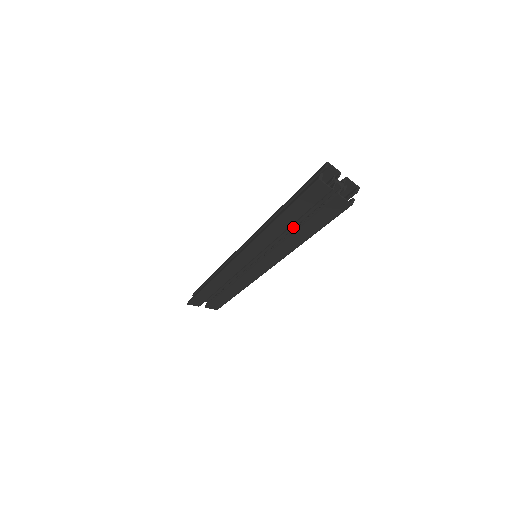
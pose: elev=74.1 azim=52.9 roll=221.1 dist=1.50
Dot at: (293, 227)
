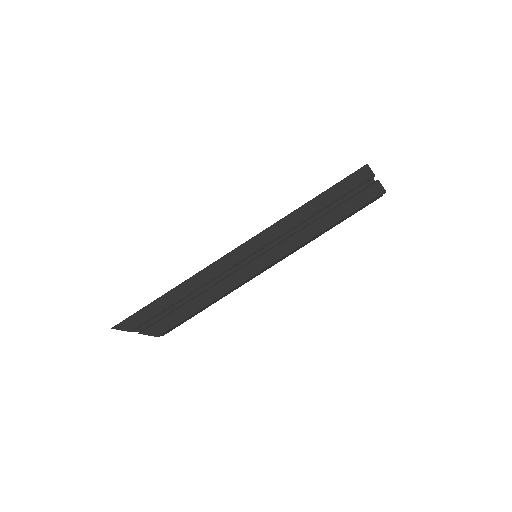
Dot at: occluded
